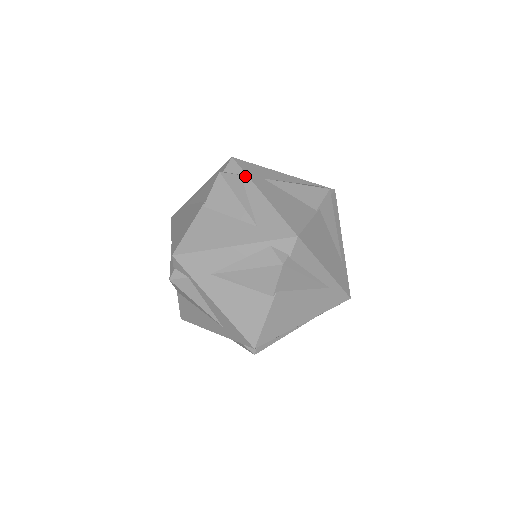
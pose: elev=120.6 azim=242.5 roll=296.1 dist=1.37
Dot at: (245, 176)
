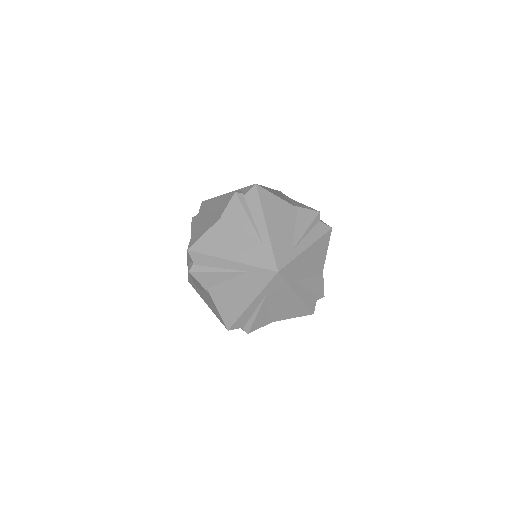
Dot at: occluded
